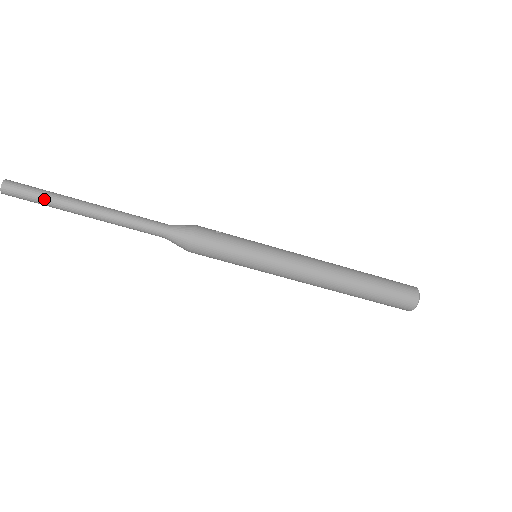
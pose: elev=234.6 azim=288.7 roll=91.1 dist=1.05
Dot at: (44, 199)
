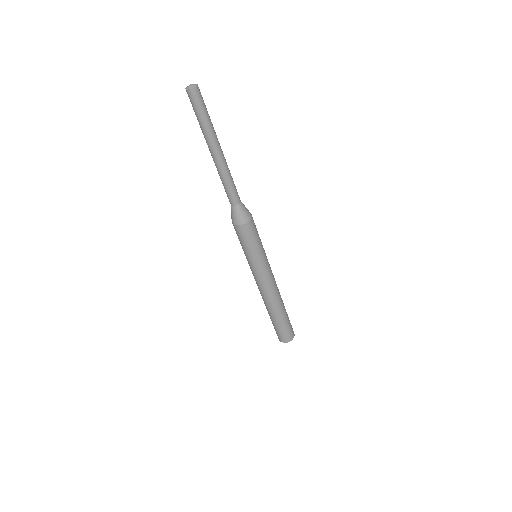
Dot at: (206, 121)
